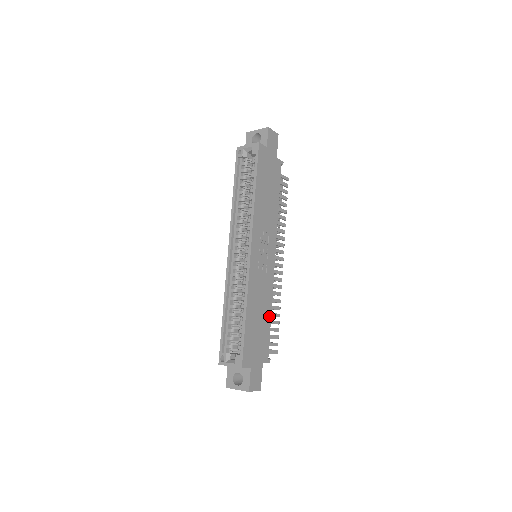
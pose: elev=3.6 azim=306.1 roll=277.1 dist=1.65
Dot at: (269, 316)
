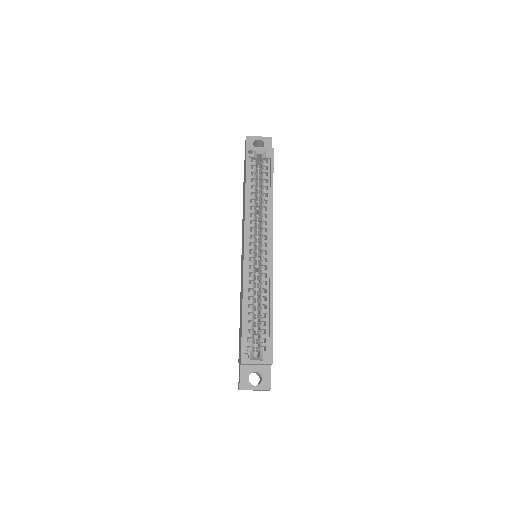
Dot at: occluded
